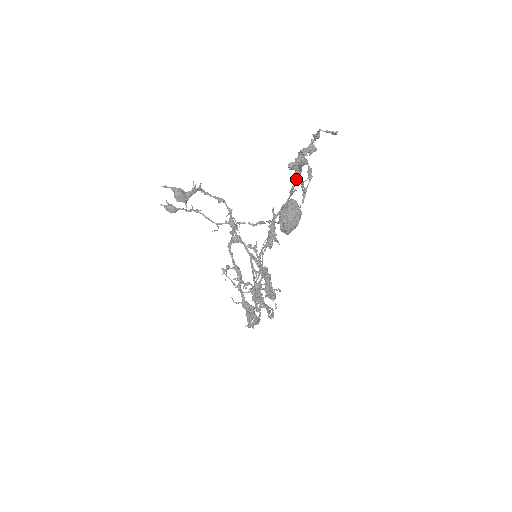
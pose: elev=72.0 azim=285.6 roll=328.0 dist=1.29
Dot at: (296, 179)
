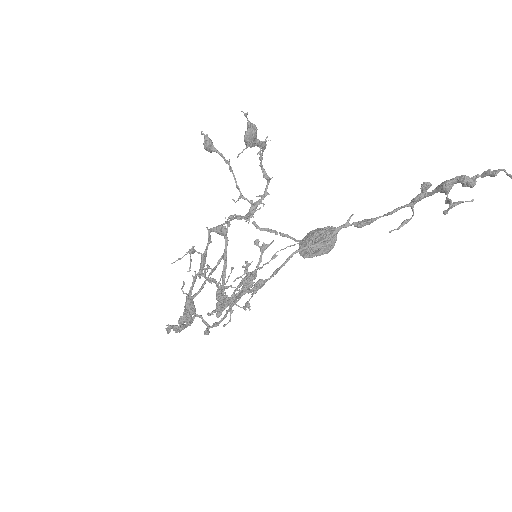
Dot at: (411, 202)
